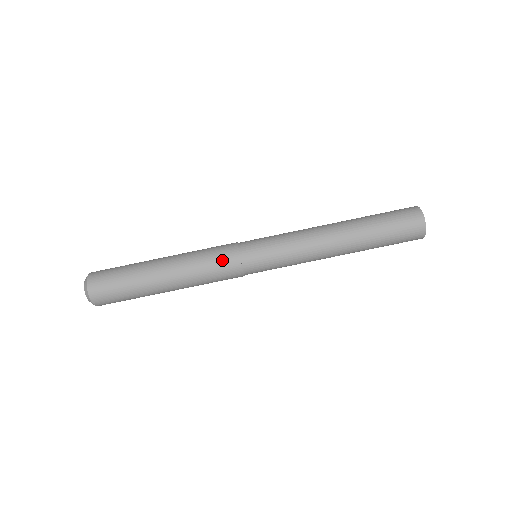
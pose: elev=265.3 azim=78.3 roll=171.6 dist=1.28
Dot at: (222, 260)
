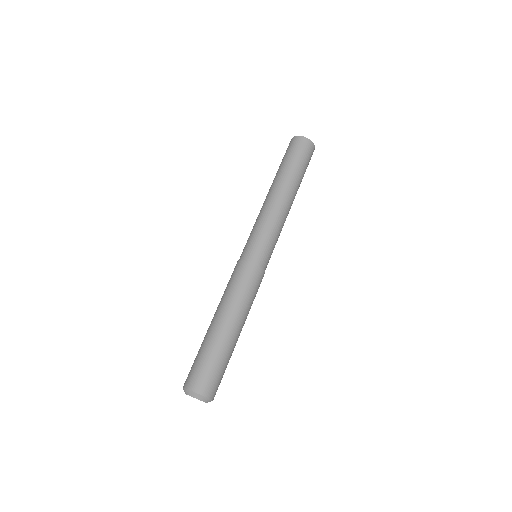
Dot at: (237, 274)
